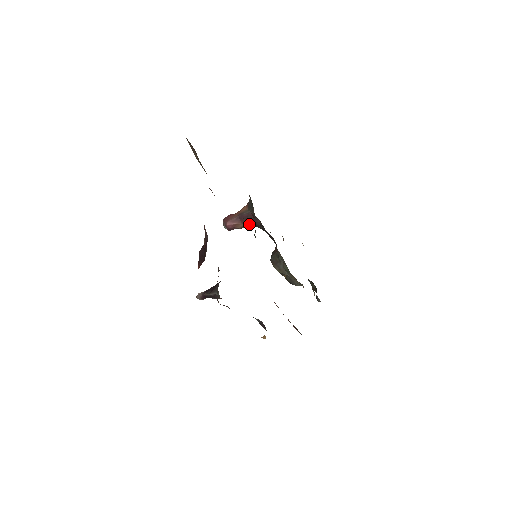
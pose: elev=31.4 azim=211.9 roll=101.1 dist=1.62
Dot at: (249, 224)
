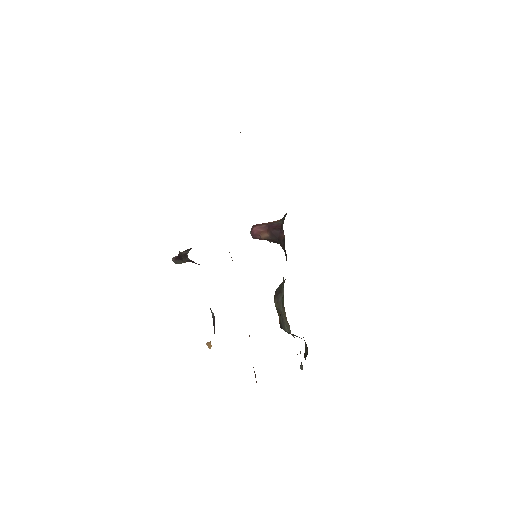
Dot at: (274, 236)
